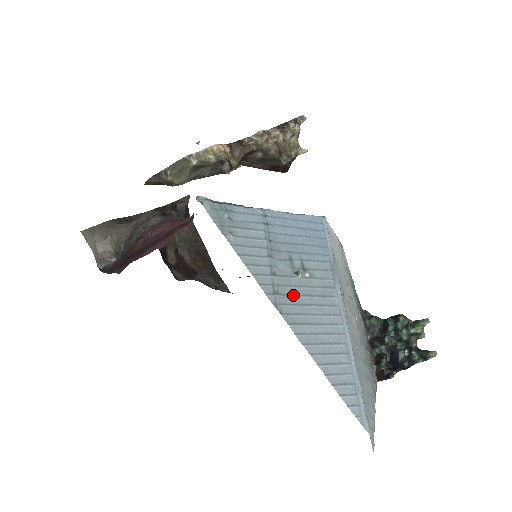
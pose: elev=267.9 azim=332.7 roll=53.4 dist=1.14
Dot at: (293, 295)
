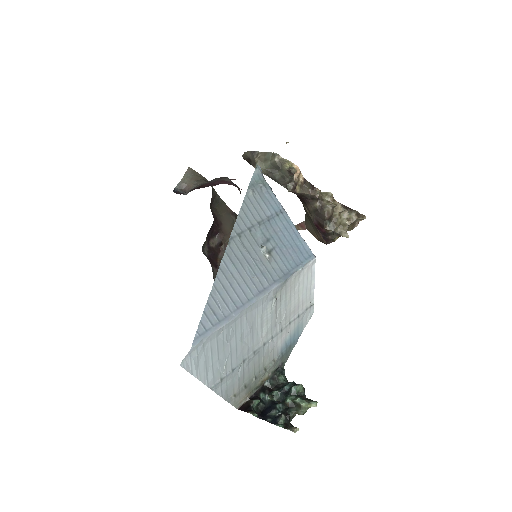
Dot at: (247, 250)
